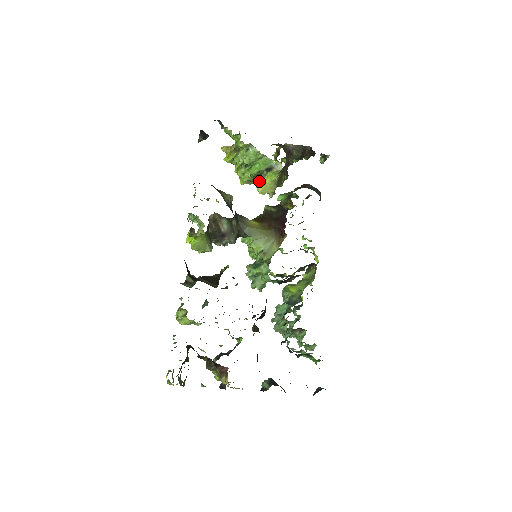
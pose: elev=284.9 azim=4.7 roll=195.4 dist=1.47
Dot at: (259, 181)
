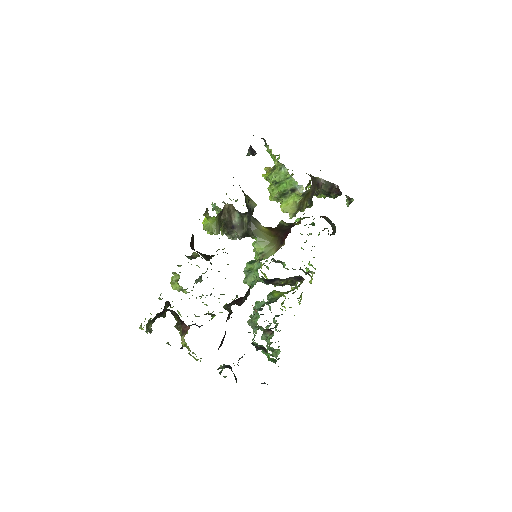
Dot at: (284, 200)
